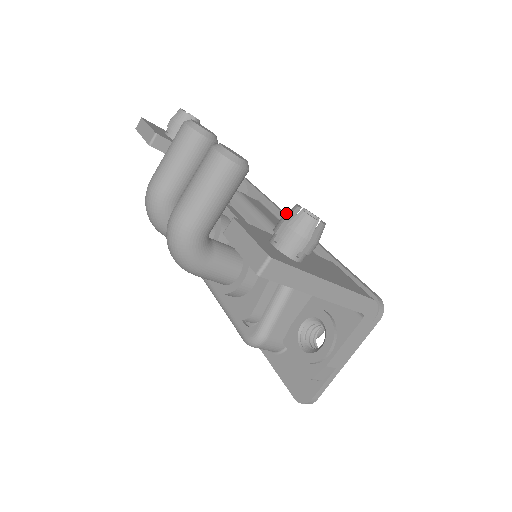
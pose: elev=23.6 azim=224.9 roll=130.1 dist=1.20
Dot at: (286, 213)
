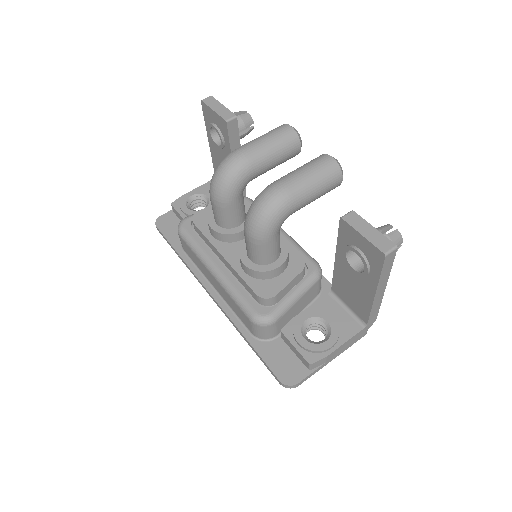
Dot at: (381, 227)
